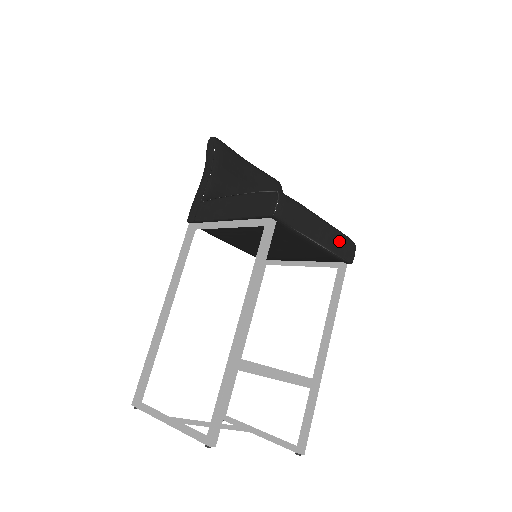
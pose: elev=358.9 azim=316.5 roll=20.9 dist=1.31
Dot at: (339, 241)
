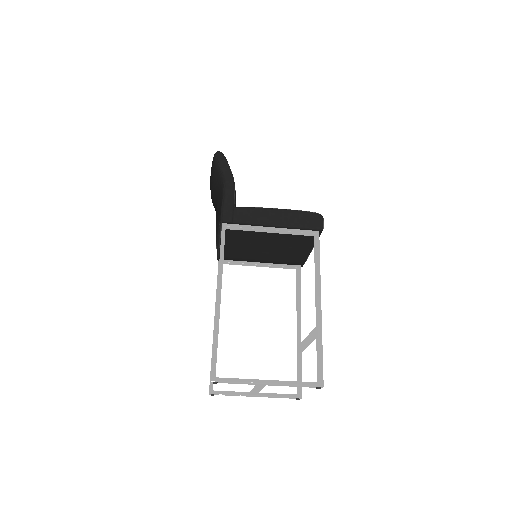
Dot at: occluded
